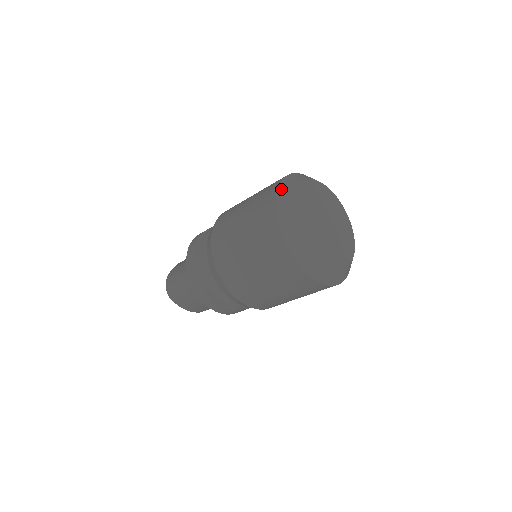
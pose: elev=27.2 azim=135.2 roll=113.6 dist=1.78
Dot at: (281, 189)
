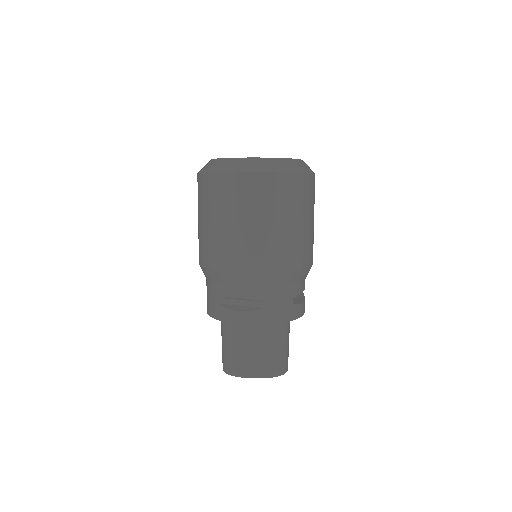
Dot at: occluded
